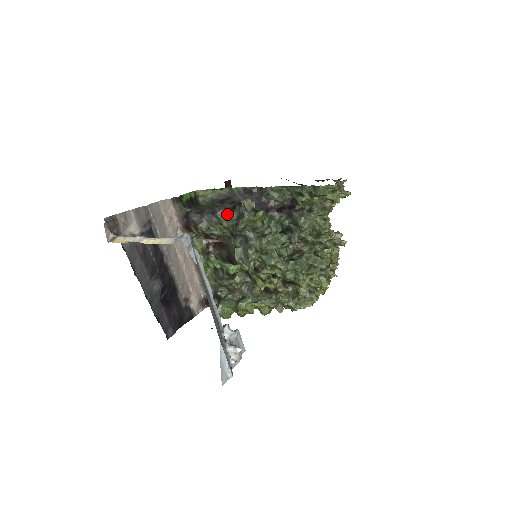
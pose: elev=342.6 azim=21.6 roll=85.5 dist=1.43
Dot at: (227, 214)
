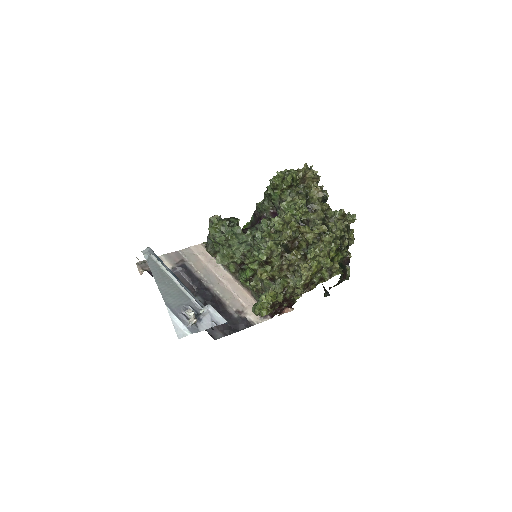
Dot at: occluded
